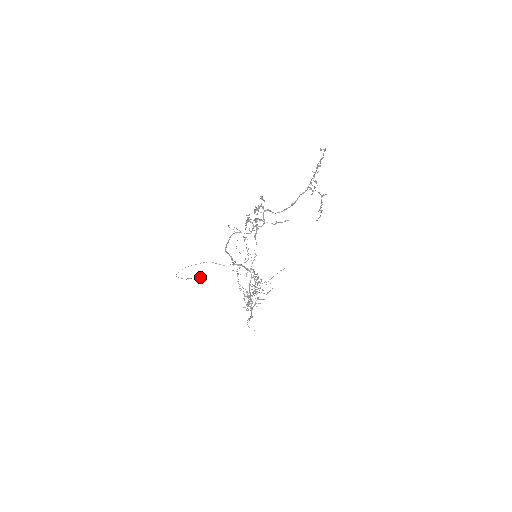
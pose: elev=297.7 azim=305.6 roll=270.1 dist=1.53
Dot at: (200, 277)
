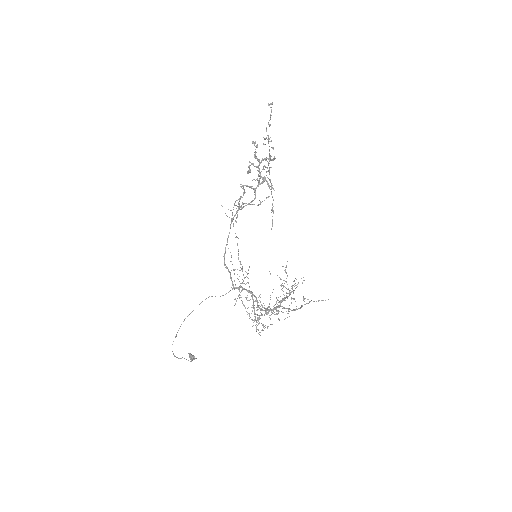
Dot at: (191, 354)
